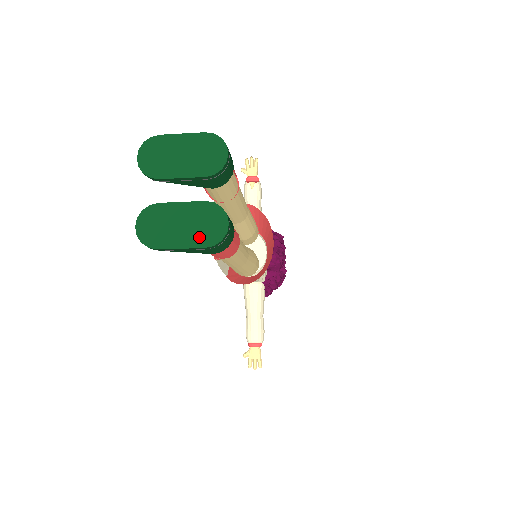
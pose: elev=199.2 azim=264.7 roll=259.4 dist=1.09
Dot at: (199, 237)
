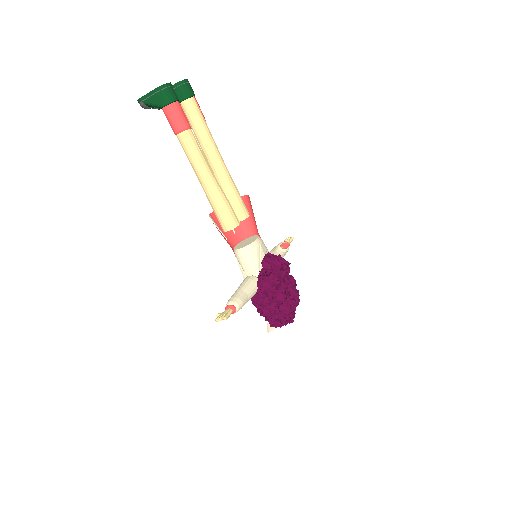
Dot at: (156, 89)
